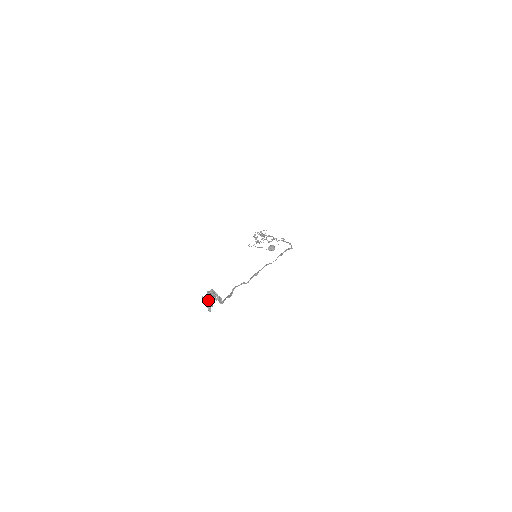
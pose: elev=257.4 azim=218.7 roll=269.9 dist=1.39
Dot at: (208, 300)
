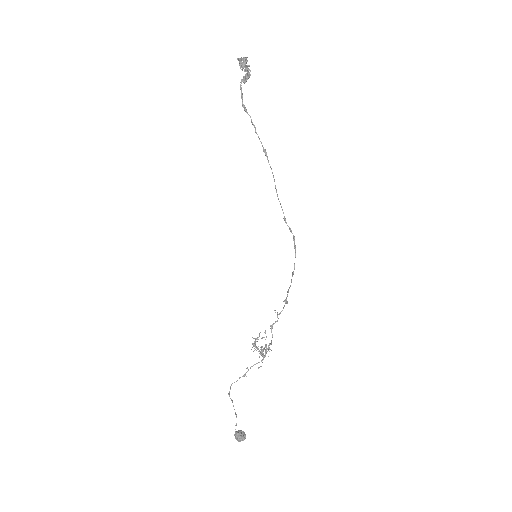
Dot at: (247, 57)
